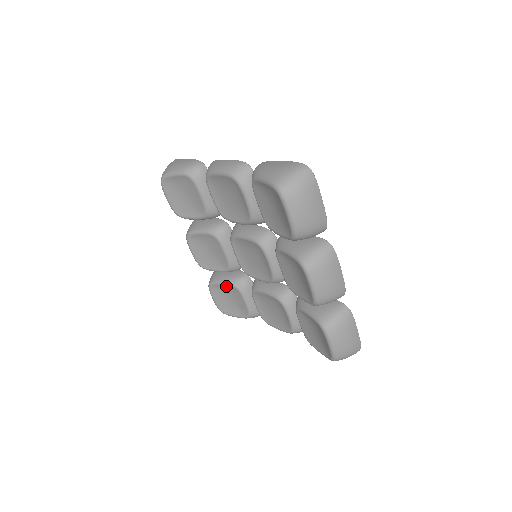
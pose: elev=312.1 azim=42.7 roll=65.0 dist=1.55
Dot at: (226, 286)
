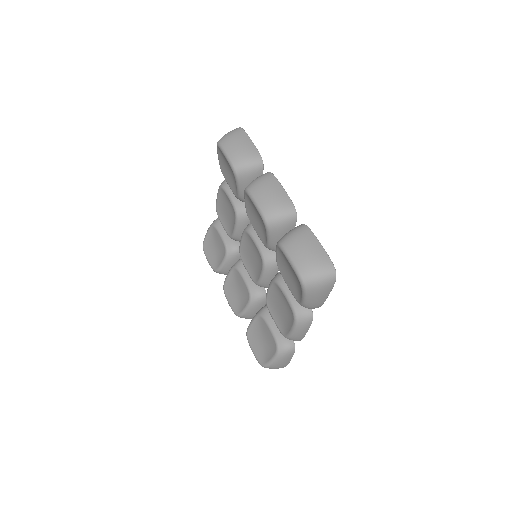
Dot at: (255, 322)
